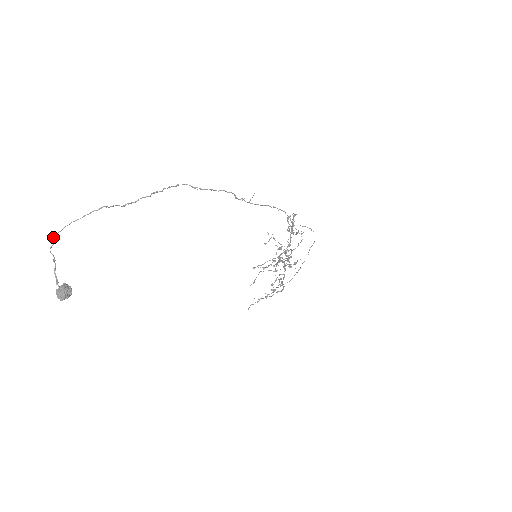
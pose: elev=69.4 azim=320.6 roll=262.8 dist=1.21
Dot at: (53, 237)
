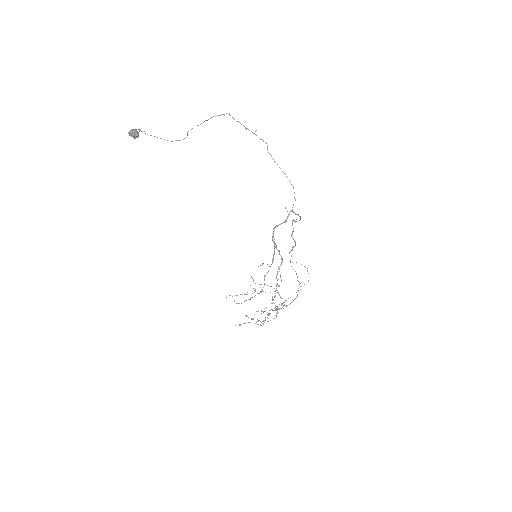
Dot at: occluded
